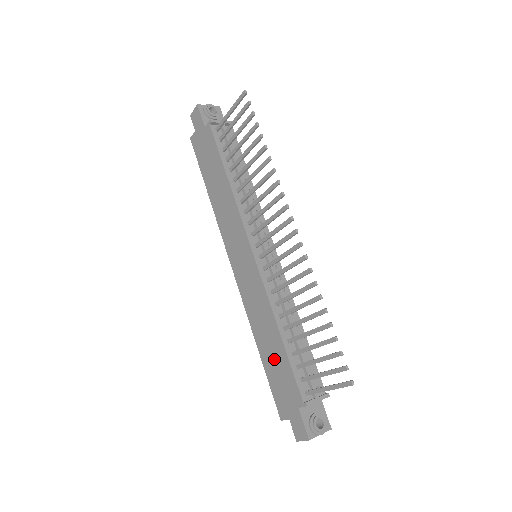
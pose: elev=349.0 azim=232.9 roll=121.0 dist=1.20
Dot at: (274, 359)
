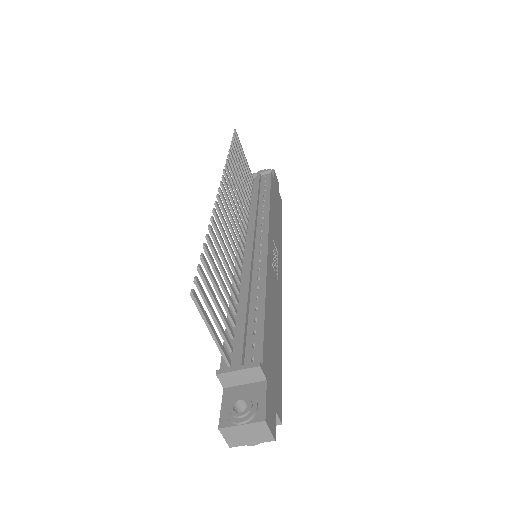
Dot at: occluded
